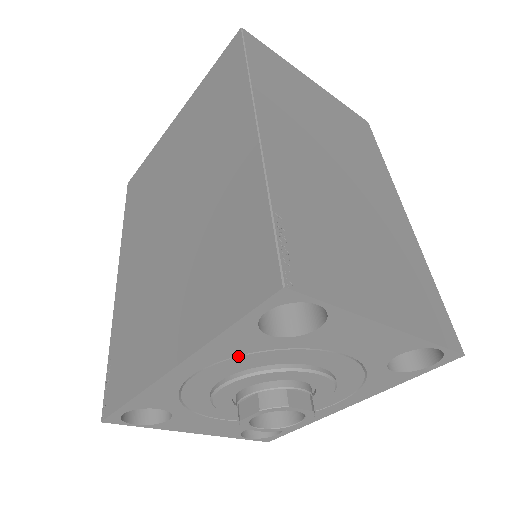
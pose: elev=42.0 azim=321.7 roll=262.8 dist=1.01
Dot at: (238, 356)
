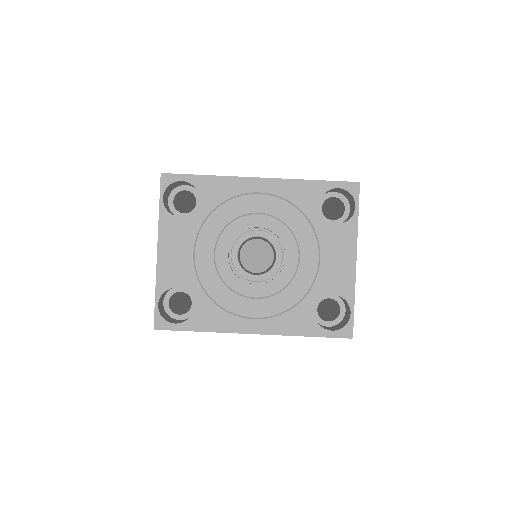
Dot at: (291, 204)
